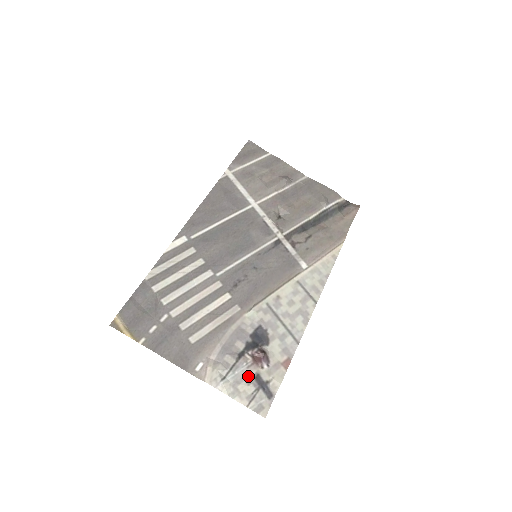
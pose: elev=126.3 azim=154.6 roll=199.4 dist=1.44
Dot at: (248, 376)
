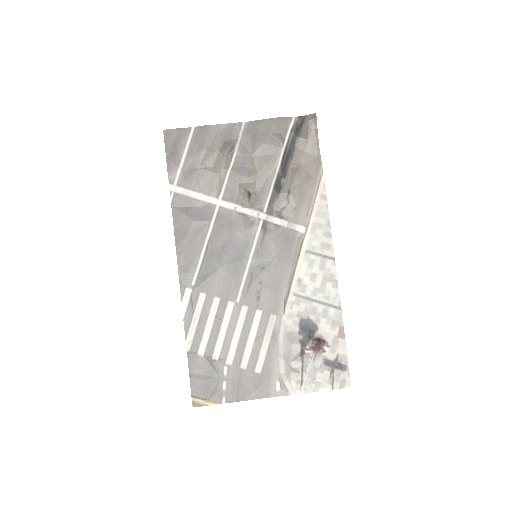
Dot at: (318, 366)
